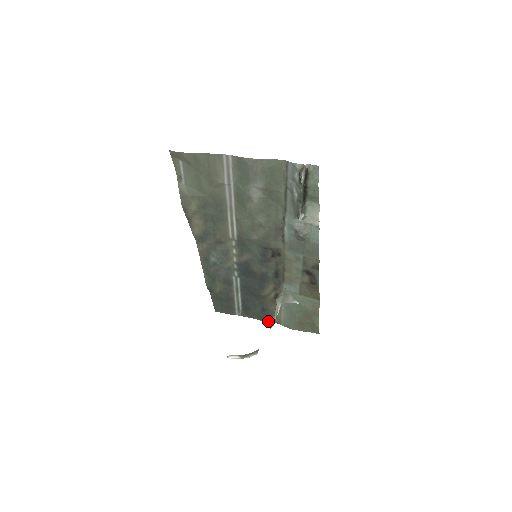
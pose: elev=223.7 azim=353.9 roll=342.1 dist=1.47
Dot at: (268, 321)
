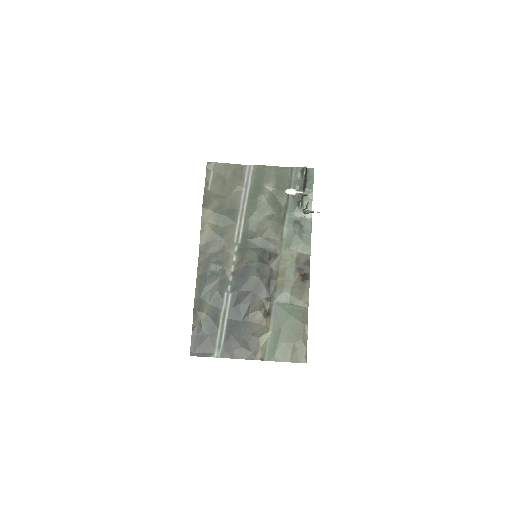
Dot at: (250, 359)
